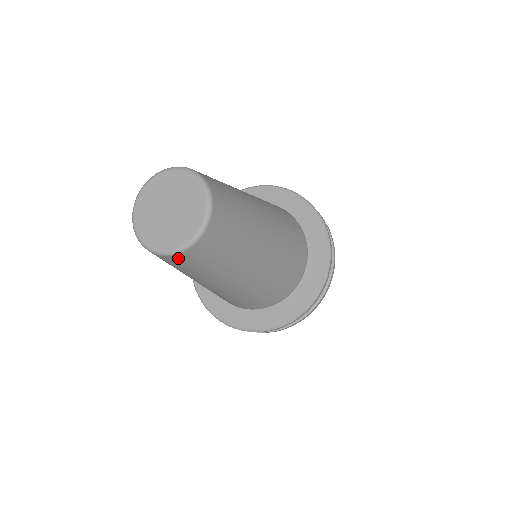
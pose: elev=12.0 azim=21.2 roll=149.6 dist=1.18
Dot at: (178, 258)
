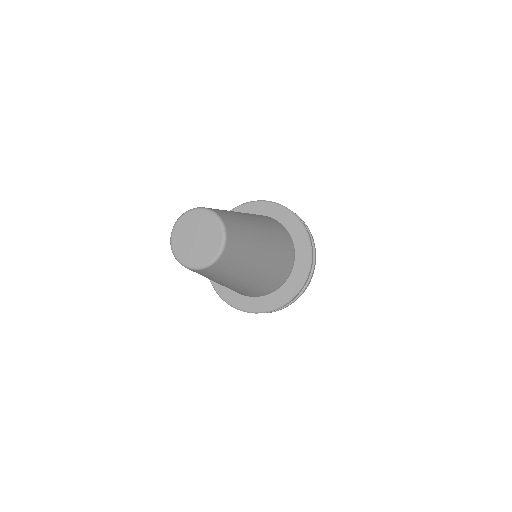
Dot at: occluded
